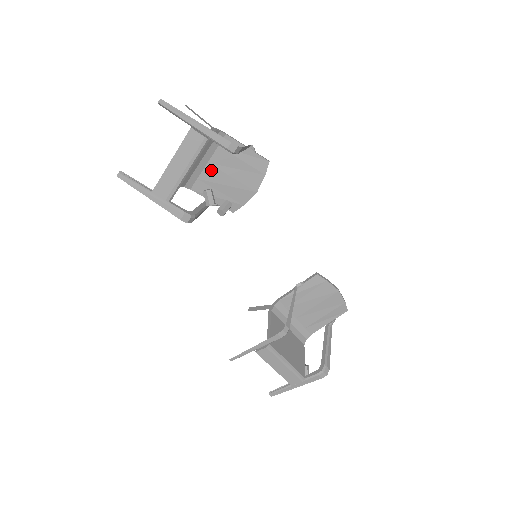
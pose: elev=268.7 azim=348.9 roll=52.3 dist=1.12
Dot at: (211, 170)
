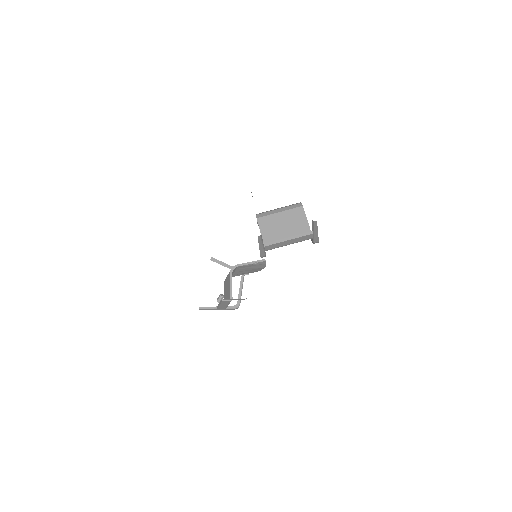
Dot at: occluded
